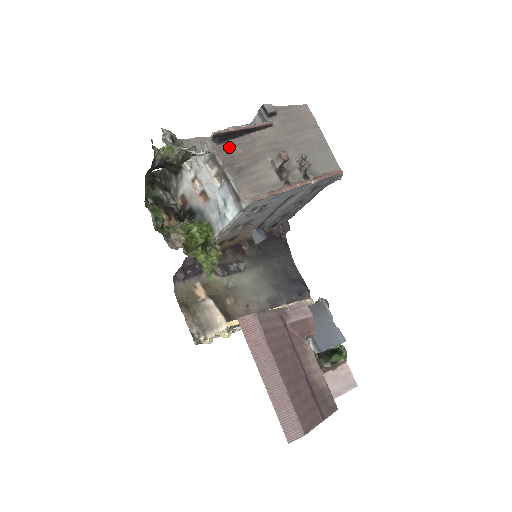
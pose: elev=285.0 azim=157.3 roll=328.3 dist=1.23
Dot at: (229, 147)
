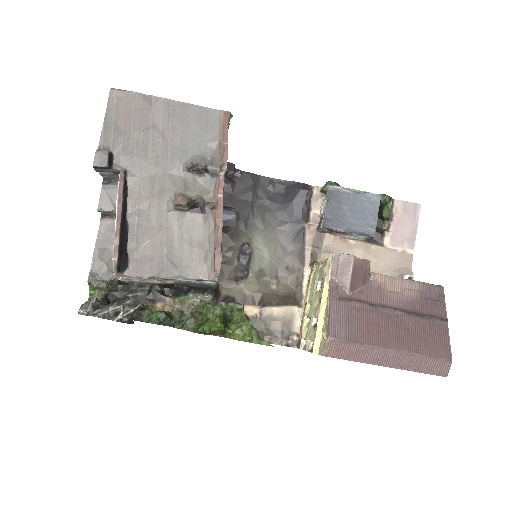
Dot at: (137, 255)
